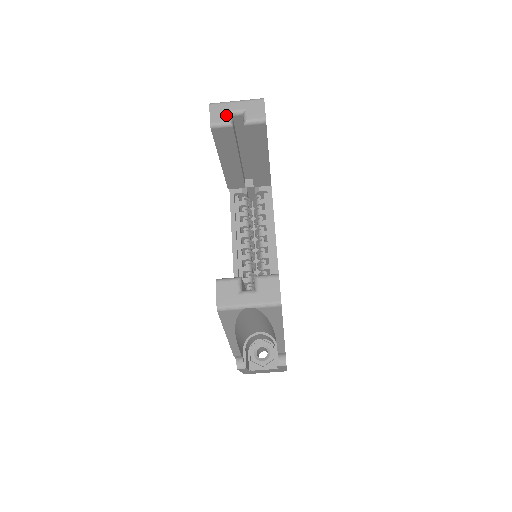
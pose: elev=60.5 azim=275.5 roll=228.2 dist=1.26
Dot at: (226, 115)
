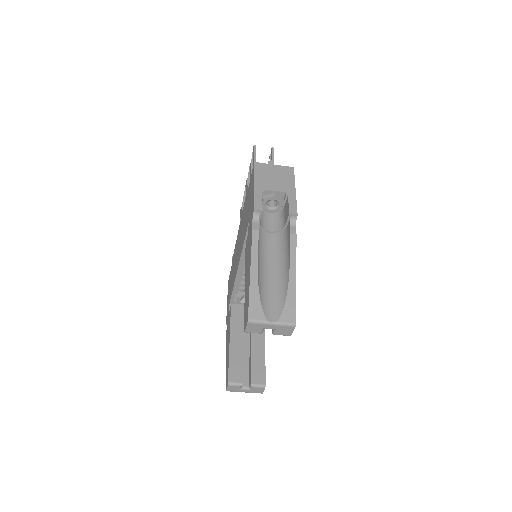
Dot at: (260, 330)
